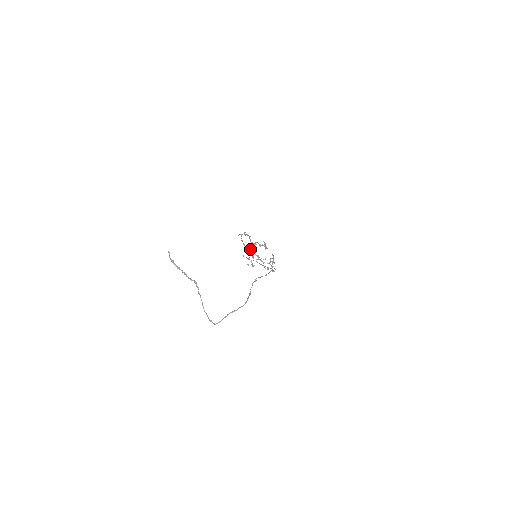
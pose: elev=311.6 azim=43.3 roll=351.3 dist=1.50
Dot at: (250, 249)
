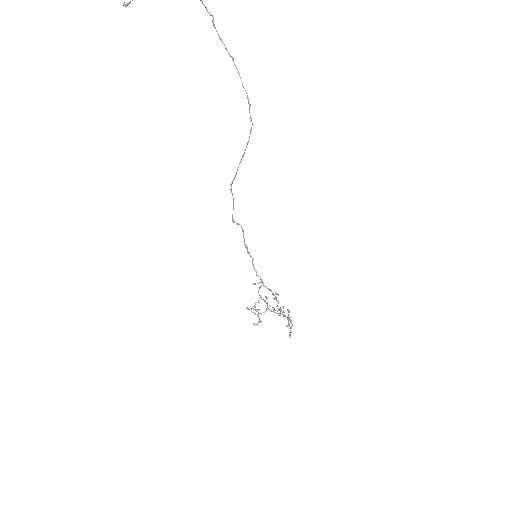
Dot at: (258, 309)
